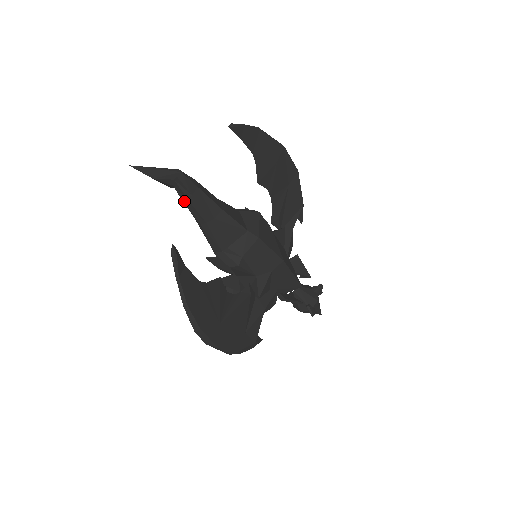
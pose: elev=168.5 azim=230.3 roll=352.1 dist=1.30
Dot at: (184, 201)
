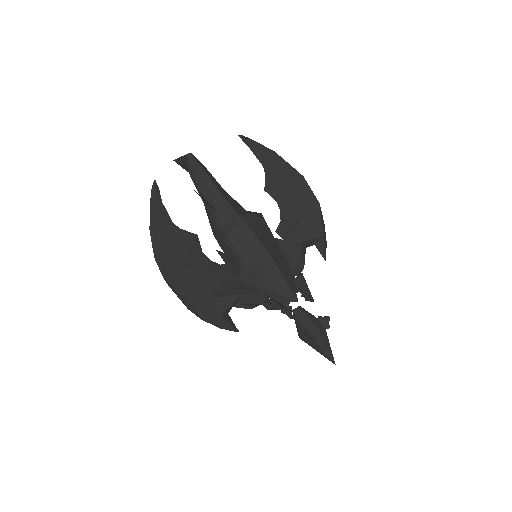
Dot at: (192, 178)
